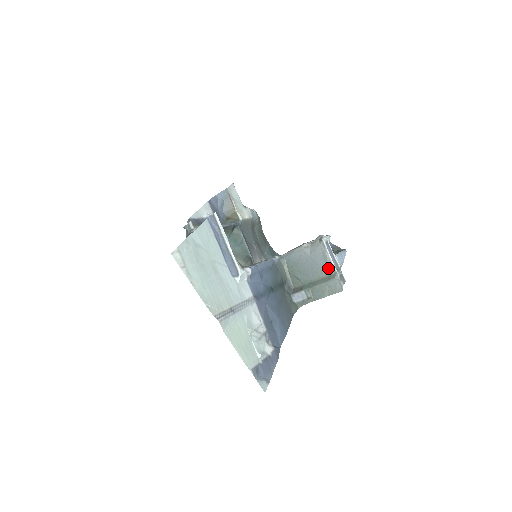
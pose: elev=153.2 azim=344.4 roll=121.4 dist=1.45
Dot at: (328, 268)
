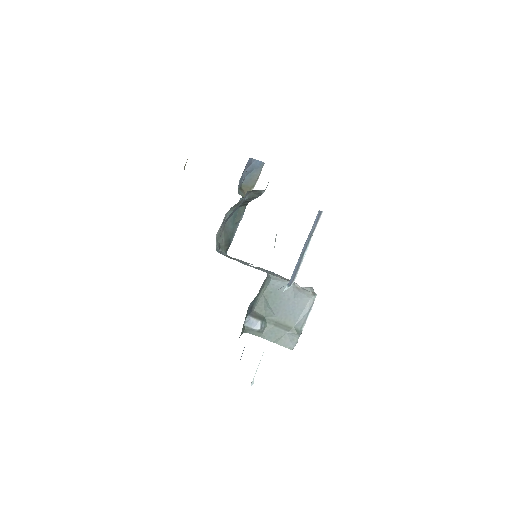
Dot at: (299, 322)
